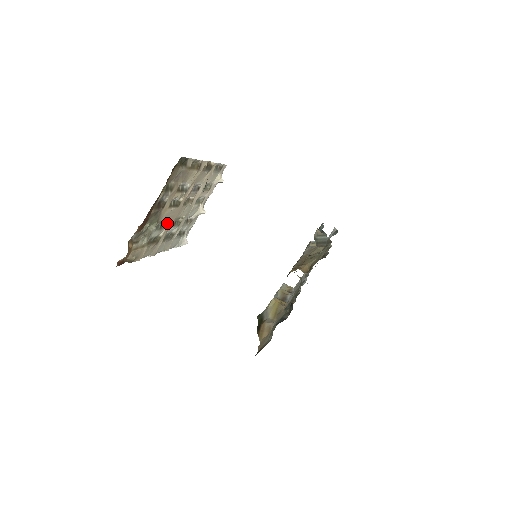
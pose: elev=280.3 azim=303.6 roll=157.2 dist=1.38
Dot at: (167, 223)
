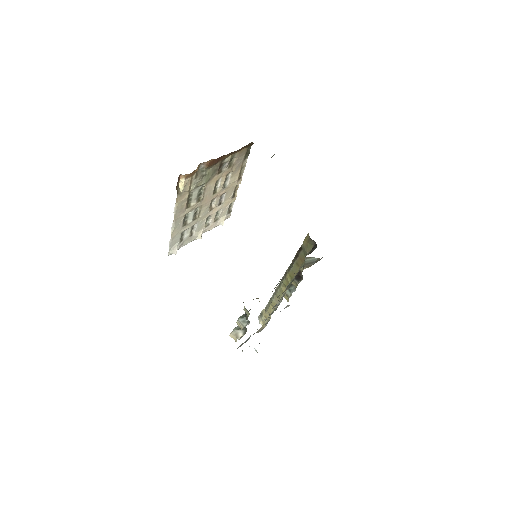
Dot at: (200, 199)
